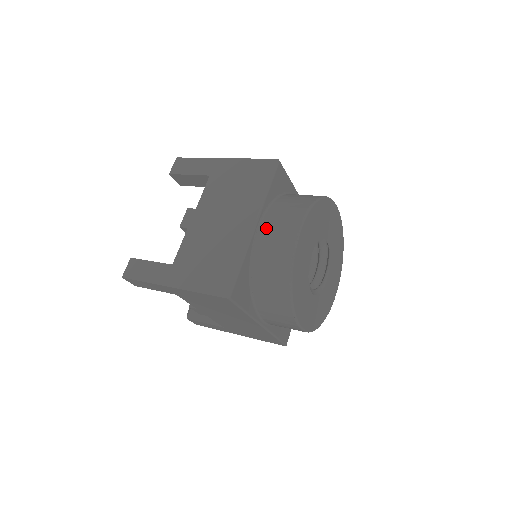
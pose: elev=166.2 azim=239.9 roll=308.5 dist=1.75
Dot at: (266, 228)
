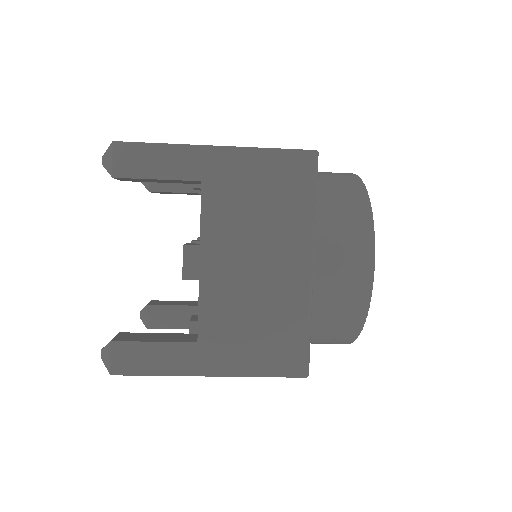
Dot at: occluded
